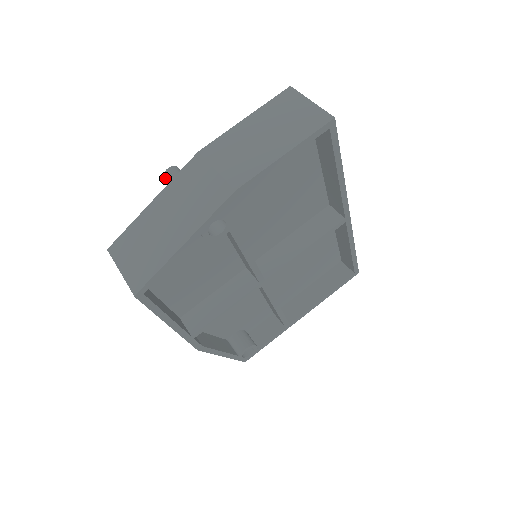
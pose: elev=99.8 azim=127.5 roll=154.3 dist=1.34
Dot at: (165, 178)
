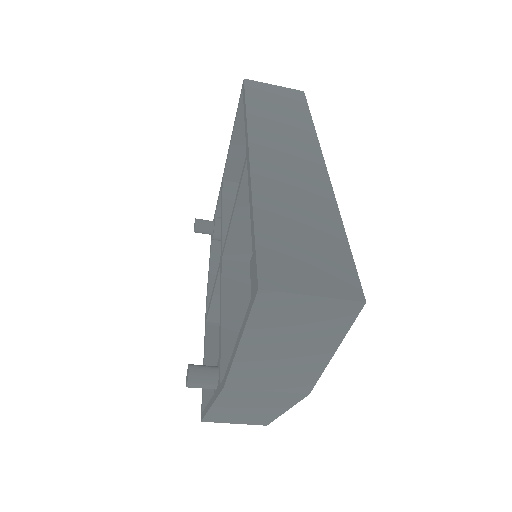
Dot at: occluded
